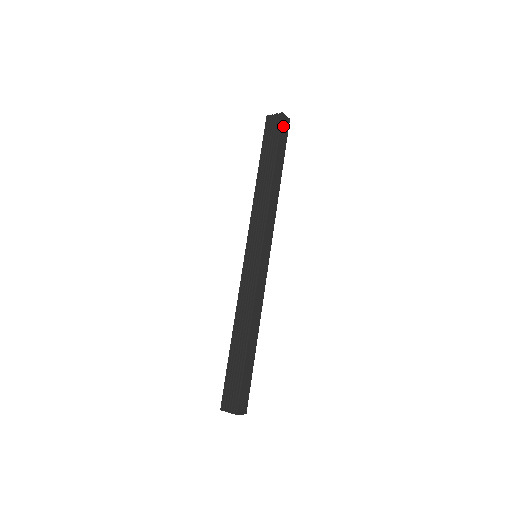
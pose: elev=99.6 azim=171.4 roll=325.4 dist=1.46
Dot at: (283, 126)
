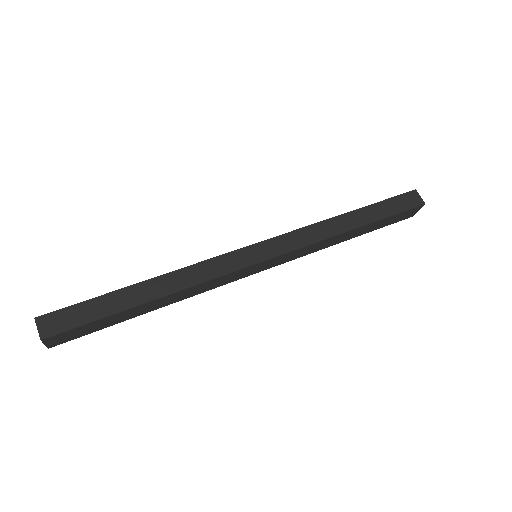
Dot at: (407, 198)
